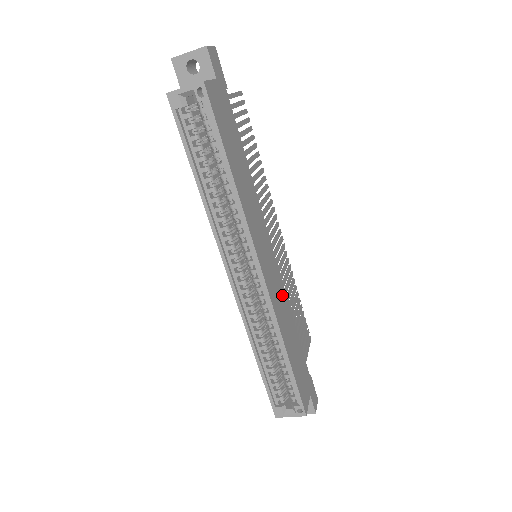
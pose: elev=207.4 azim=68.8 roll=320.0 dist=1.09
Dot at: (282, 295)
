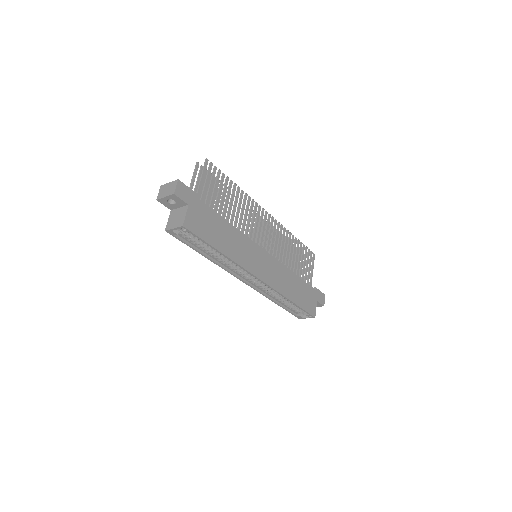
Dot at: (280, 270)
